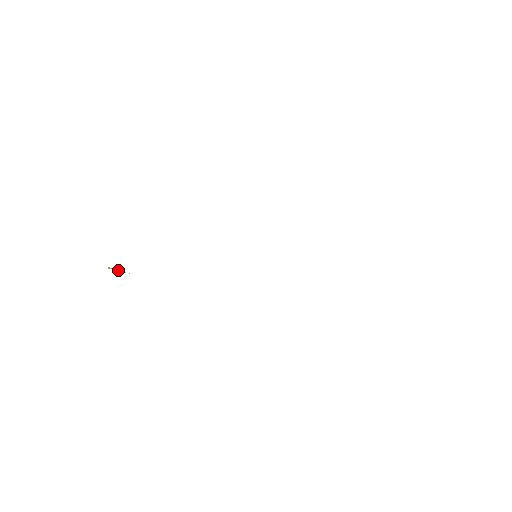
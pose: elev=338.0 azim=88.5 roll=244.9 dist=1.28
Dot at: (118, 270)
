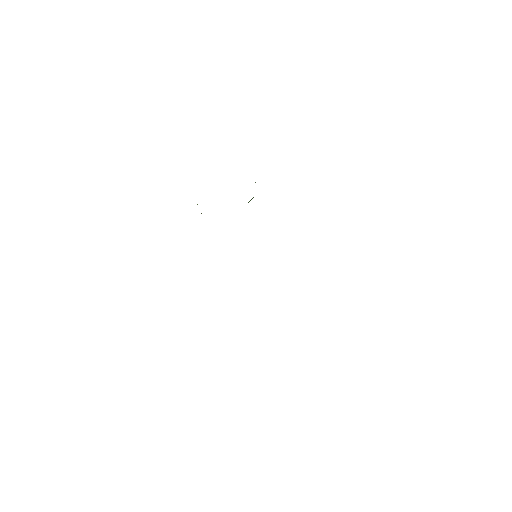
Dot at: occluded
